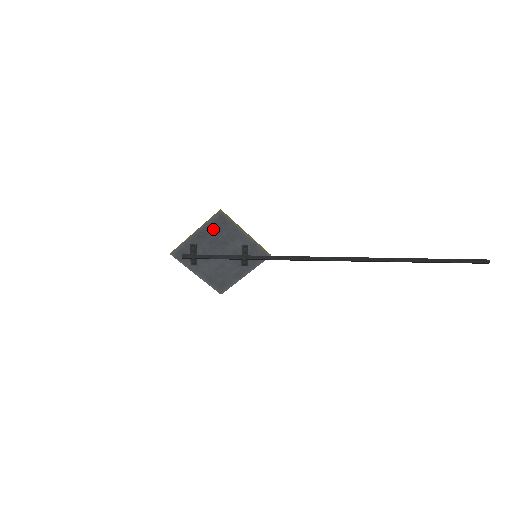
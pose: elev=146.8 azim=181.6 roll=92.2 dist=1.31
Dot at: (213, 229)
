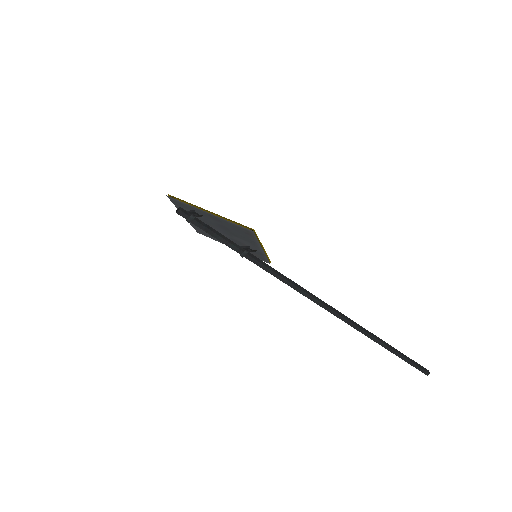
Dot at: (231, 226)
